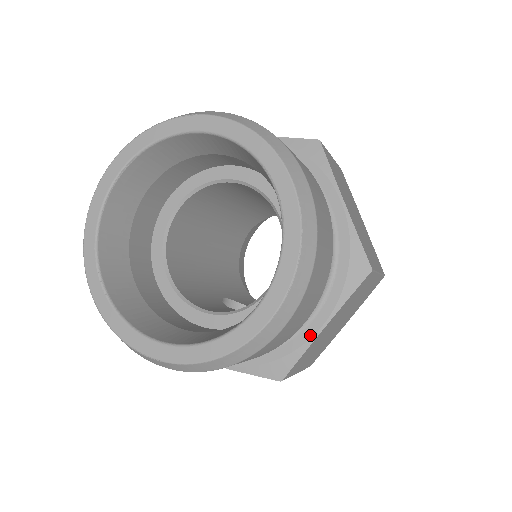
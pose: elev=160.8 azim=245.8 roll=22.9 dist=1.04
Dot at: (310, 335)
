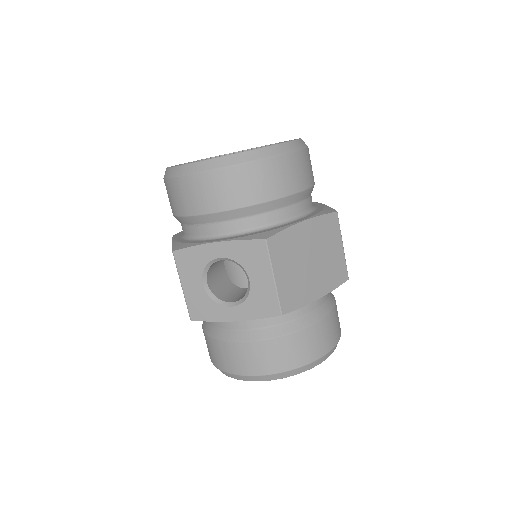
Dot at: (293, 223)
